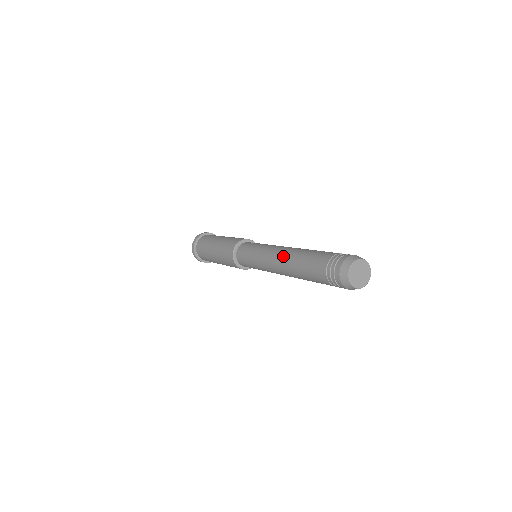
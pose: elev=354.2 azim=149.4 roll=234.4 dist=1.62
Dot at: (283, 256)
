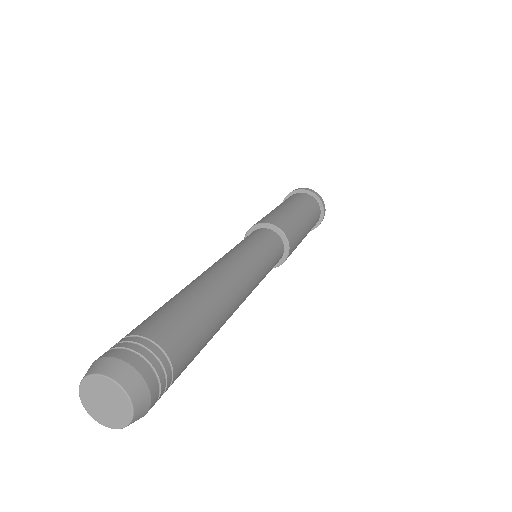
Dot at: occluded
